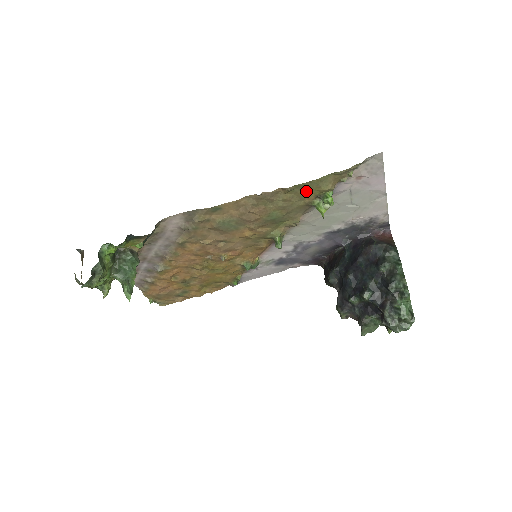
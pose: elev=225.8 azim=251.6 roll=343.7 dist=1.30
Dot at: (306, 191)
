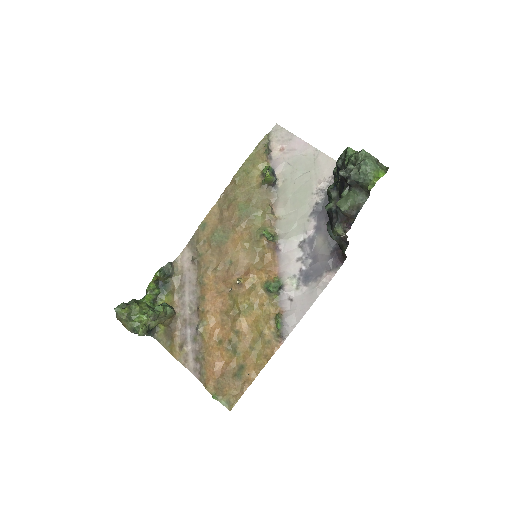
Dot at: (249, 175)
